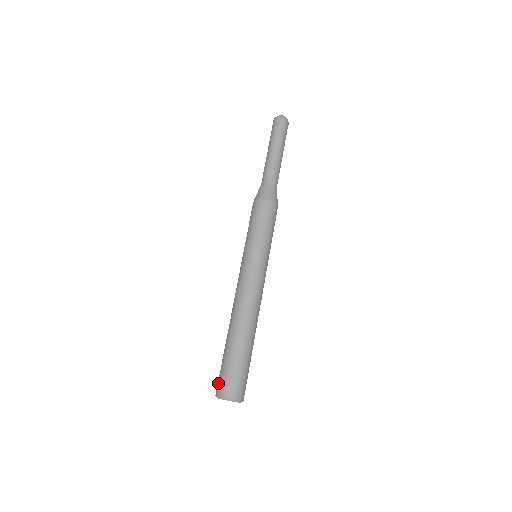
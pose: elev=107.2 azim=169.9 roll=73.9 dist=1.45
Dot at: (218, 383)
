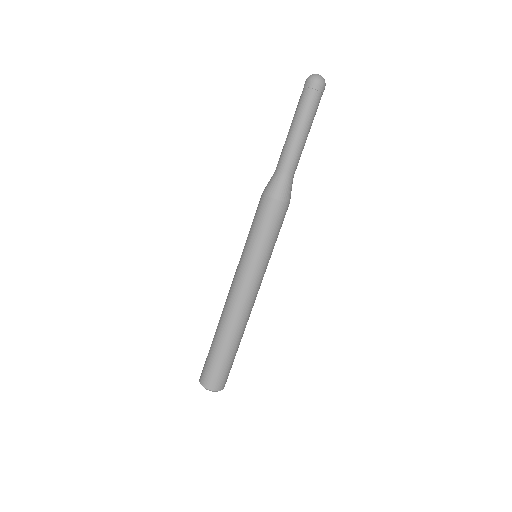
Dot at: (211, 380)
